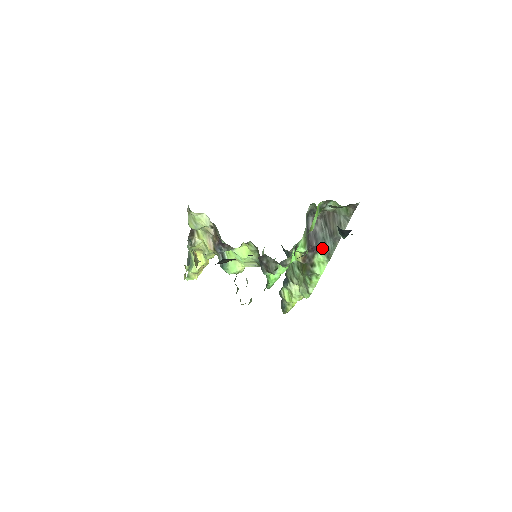
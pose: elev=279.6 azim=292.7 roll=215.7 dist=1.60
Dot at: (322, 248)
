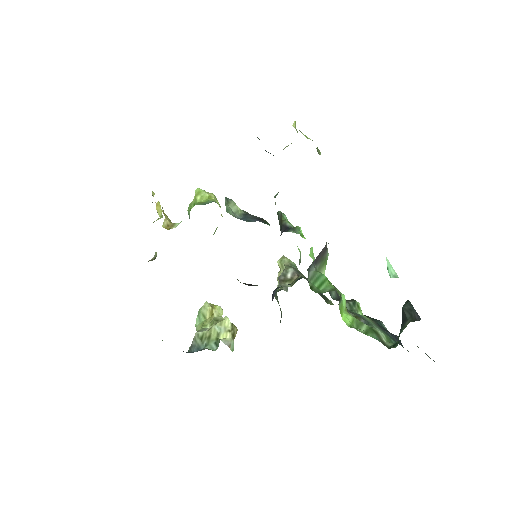
Dot at: occluded
